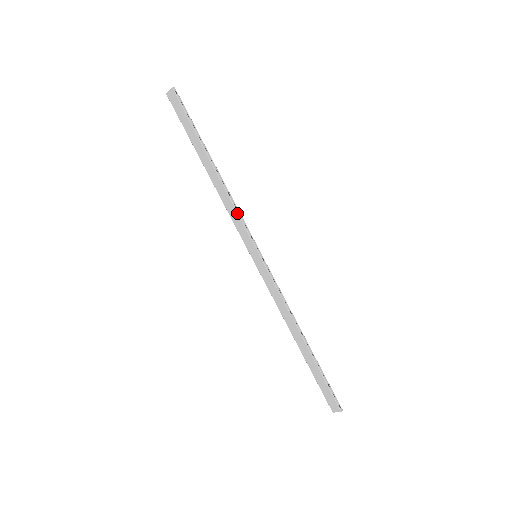
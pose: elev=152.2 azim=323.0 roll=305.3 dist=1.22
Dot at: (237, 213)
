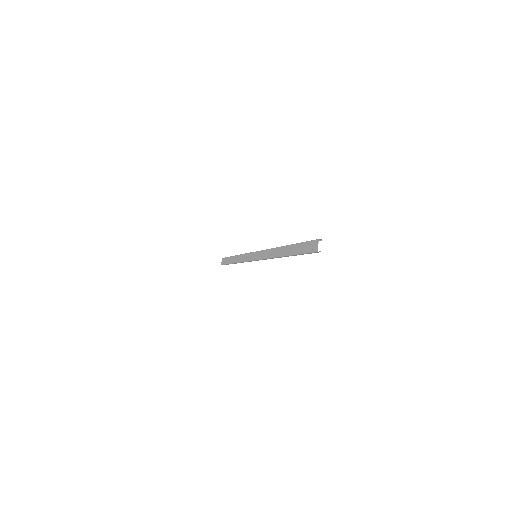
Dot at: (245, 254)
